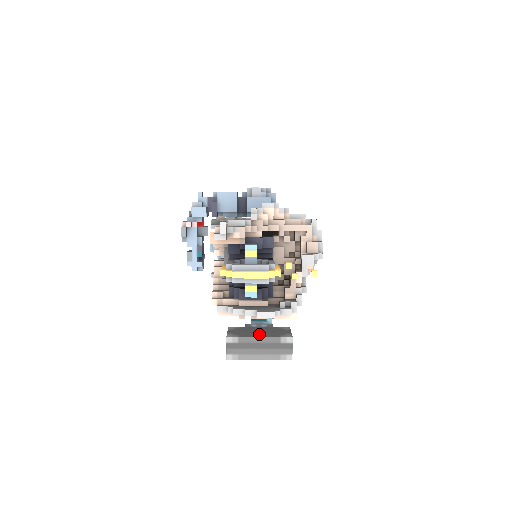
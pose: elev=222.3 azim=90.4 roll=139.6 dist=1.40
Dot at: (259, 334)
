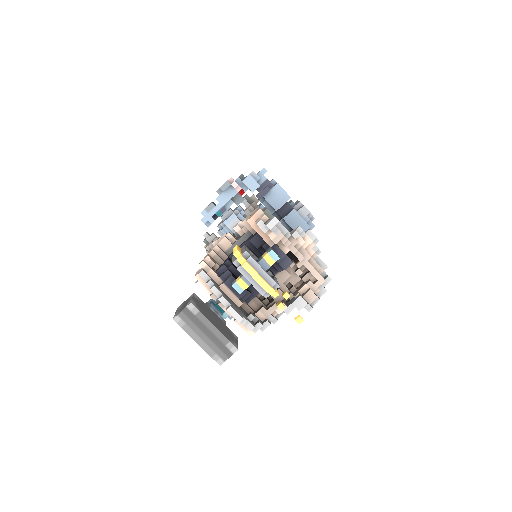
Dot at: (215, 323)
